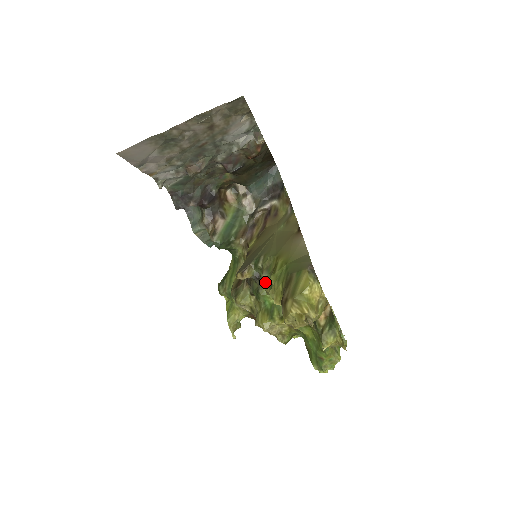
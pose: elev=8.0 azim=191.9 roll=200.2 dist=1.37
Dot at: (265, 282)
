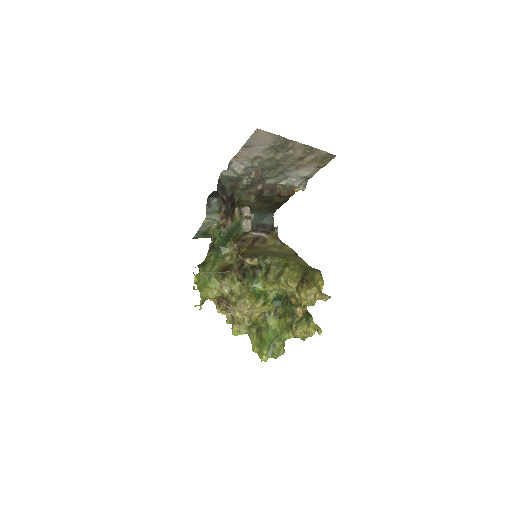
Dot at: (272, 271)
